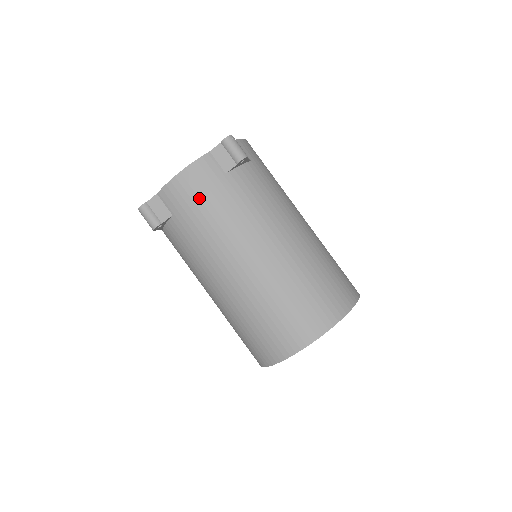
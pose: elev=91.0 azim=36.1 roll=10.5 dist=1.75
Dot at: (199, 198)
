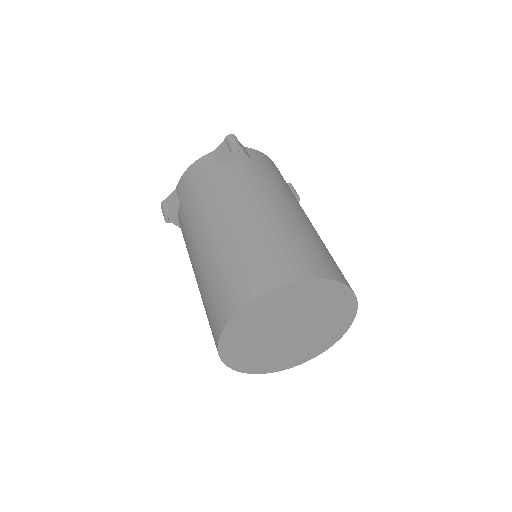
Dot at: (278, 172)
